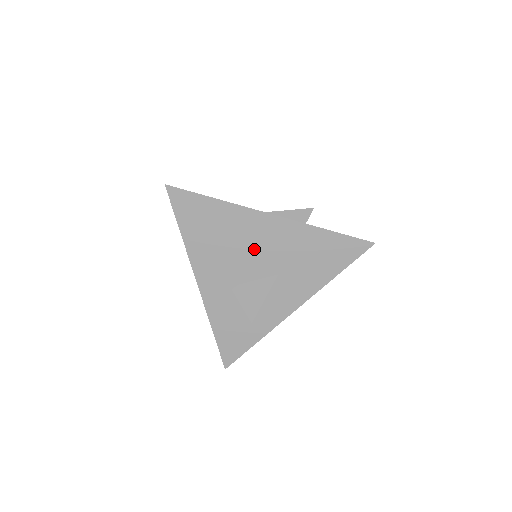
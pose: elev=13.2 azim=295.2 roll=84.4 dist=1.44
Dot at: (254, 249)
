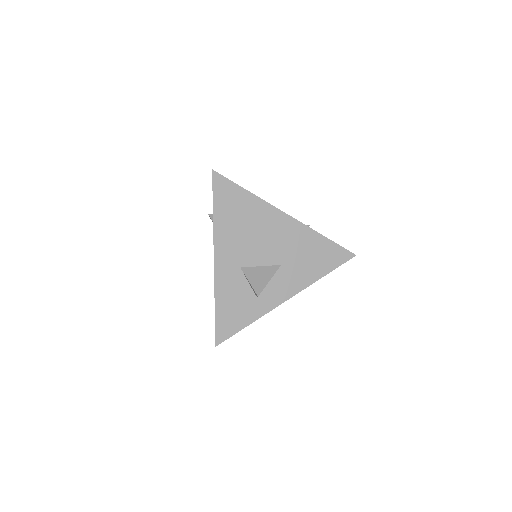
Dot at: (267, 239)
